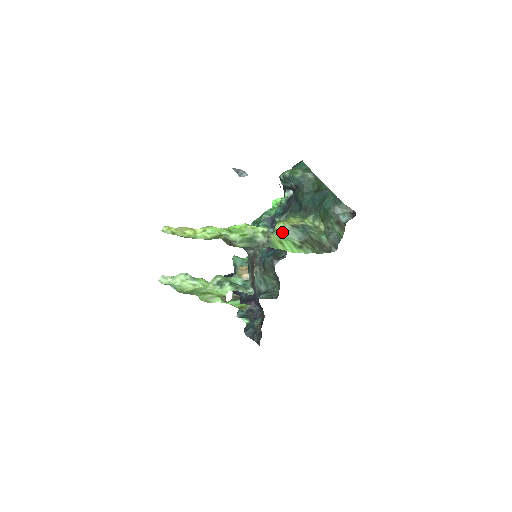
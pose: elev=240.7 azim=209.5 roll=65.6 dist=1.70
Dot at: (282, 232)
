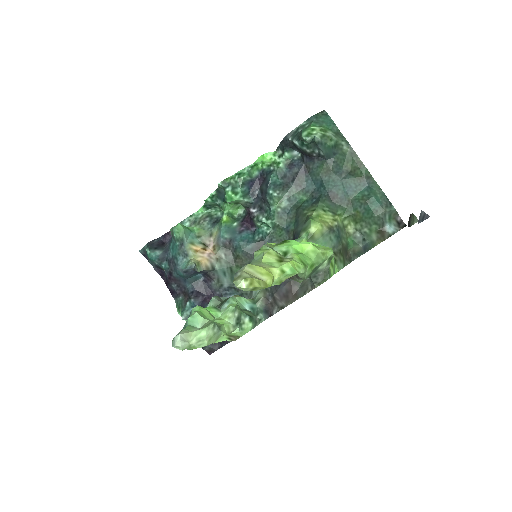
Dot at: (317, 237)
